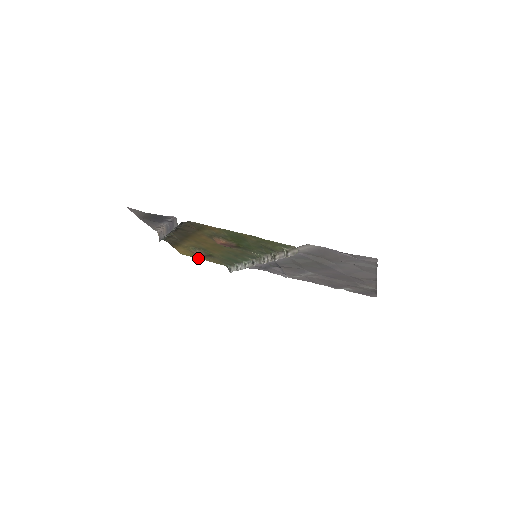
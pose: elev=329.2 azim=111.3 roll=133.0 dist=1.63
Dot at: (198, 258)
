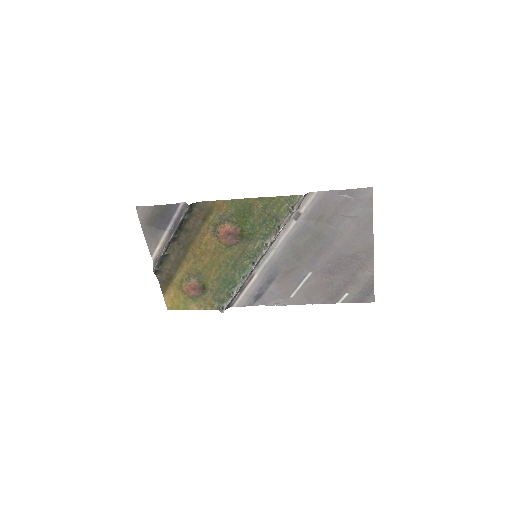
Dot at: (186, 309)
